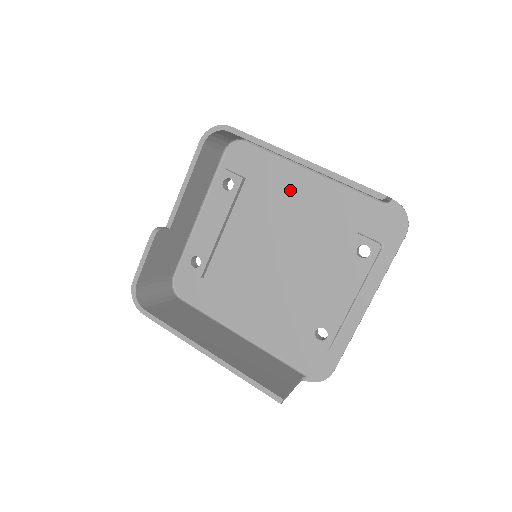
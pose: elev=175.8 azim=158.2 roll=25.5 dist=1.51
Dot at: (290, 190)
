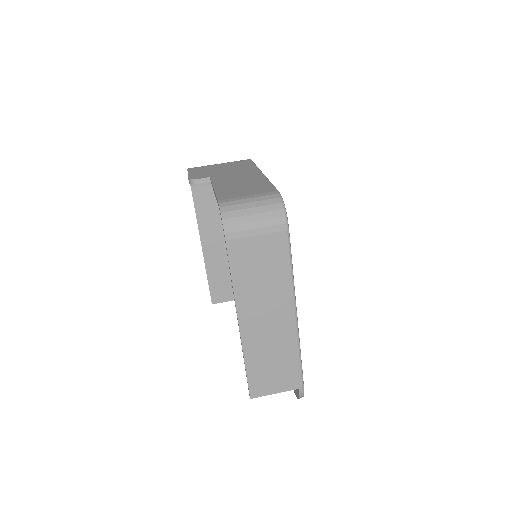
Dot at: occluded
